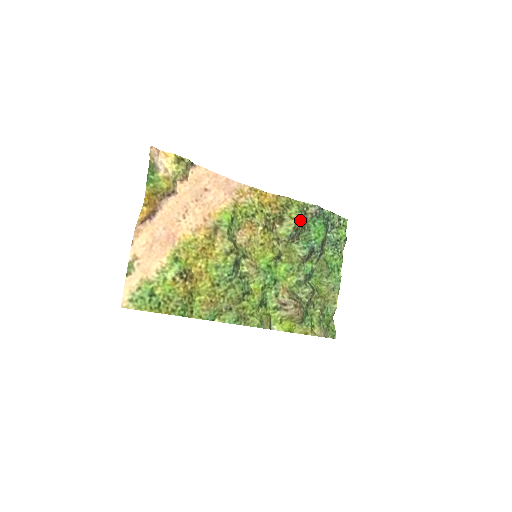
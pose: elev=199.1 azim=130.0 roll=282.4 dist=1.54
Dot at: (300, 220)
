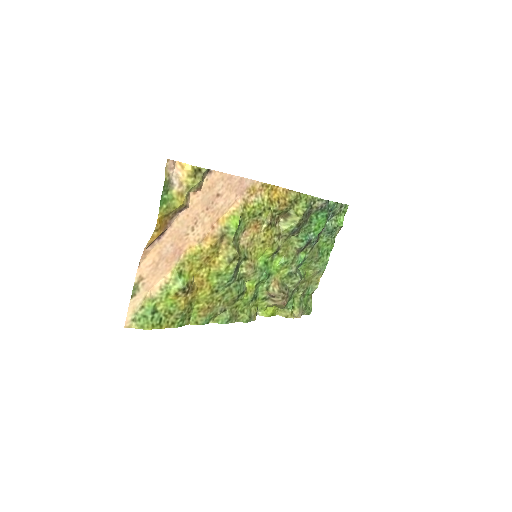
Dot at: (305, 215)
